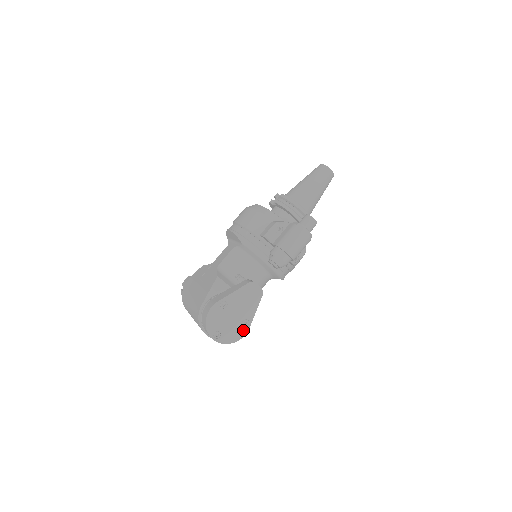
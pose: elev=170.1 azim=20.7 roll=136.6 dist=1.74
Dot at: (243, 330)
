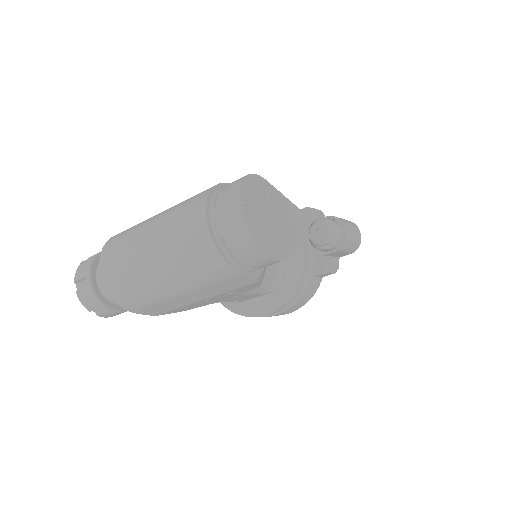
Dot at: (278, 251)
